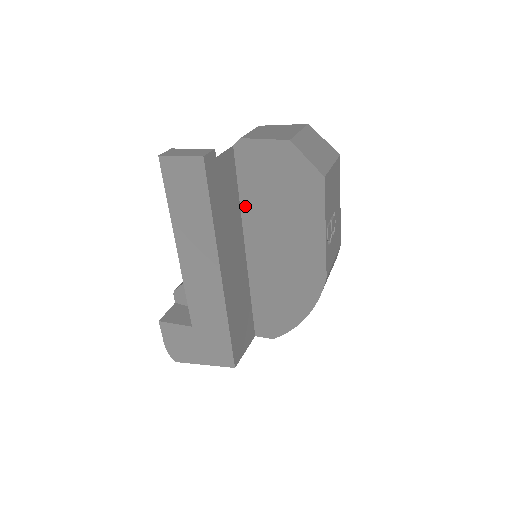
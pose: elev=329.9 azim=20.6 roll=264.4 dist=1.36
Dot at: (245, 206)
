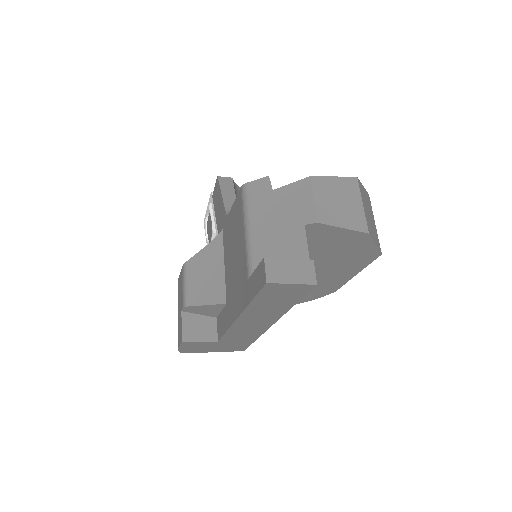
Dot at: occluded
